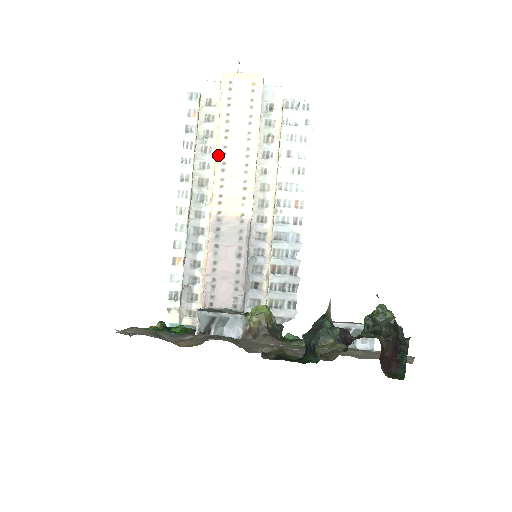
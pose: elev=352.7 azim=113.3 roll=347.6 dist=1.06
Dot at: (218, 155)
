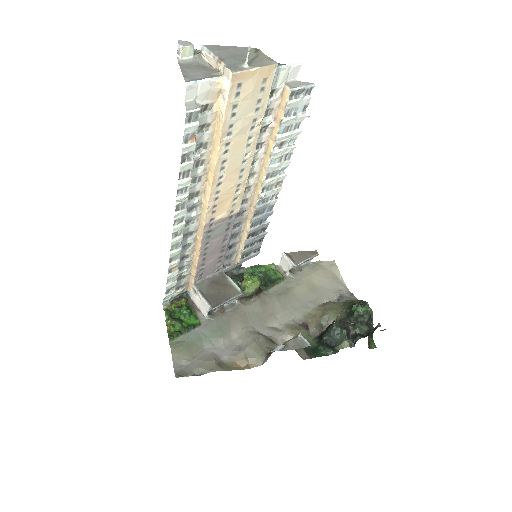
Dot at: (216, 172)
